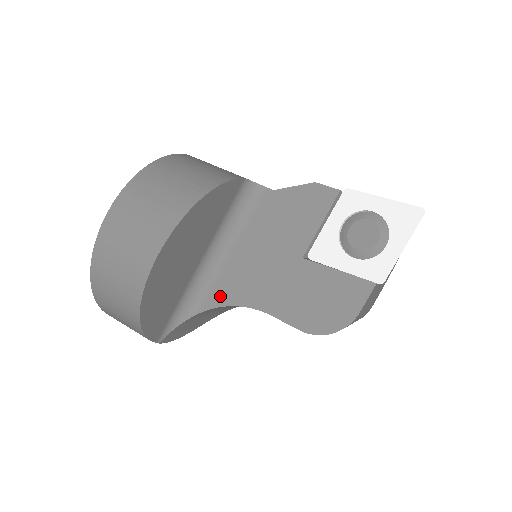
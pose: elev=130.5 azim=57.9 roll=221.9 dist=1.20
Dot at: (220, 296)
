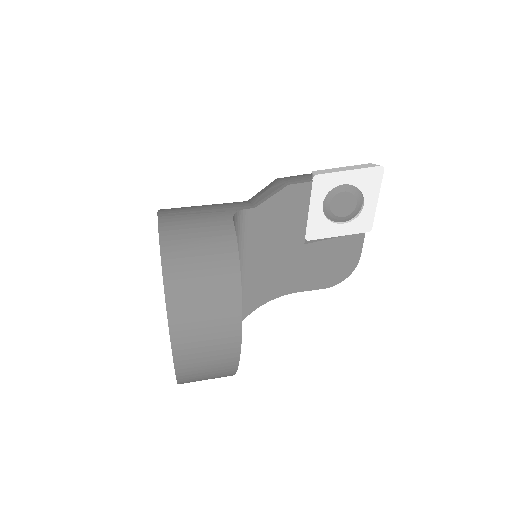
Dot at: (251, 303)
